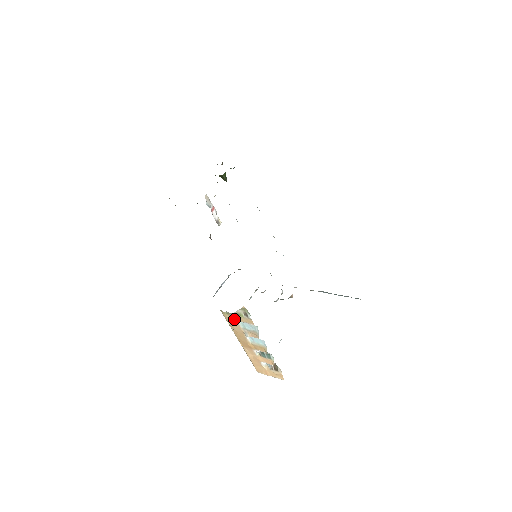
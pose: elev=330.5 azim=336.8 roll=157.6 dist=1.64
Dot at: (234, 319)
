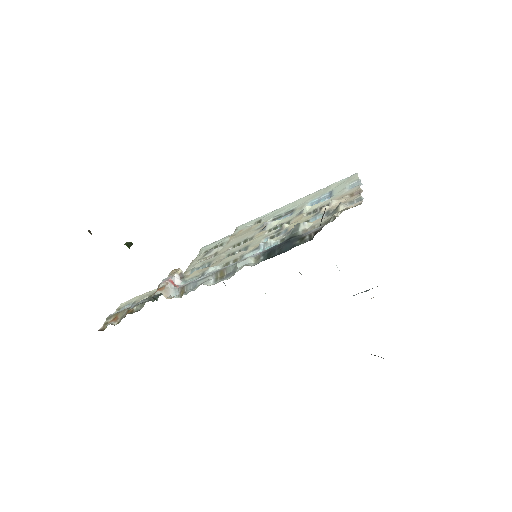
Dot at: occluded
